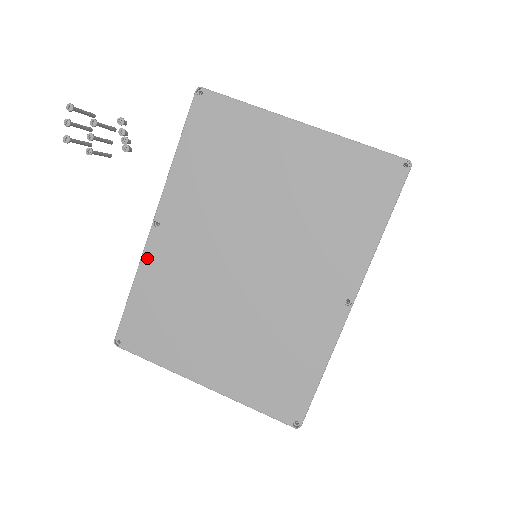
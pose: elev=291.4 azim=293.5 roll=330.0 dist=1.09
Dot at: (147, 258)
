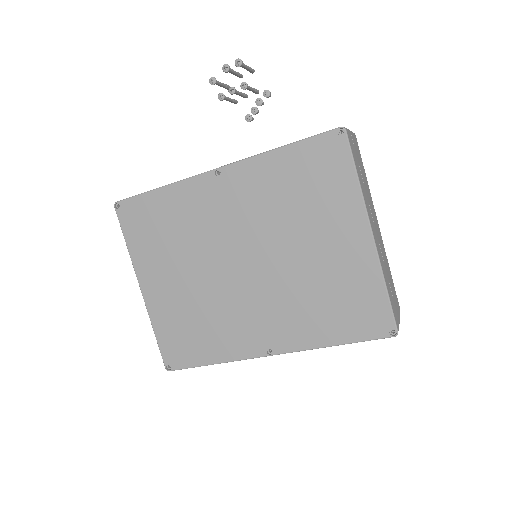
Dot at: (189, 184)
